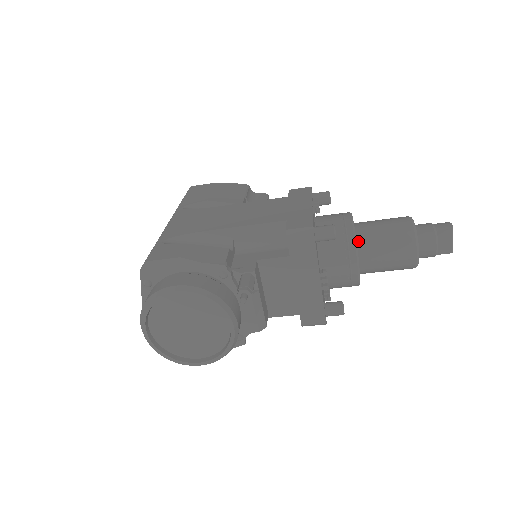
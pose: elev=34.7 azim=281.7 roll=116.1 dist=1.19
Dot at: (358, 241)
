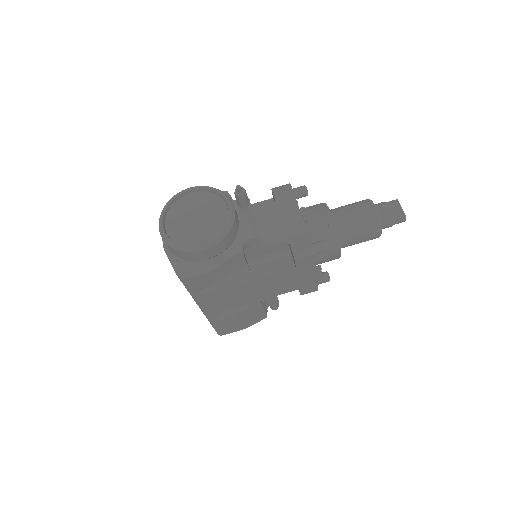
Dot at: occluded
